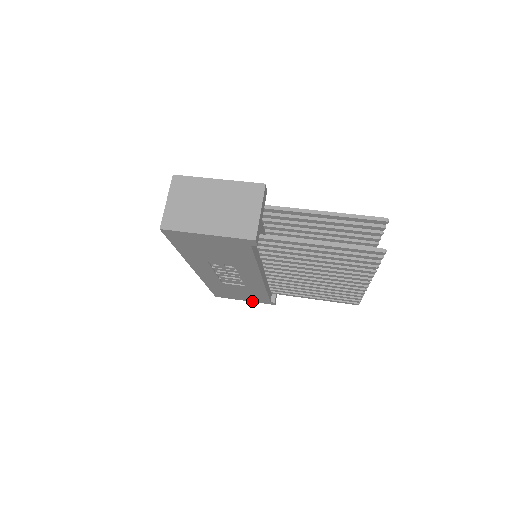
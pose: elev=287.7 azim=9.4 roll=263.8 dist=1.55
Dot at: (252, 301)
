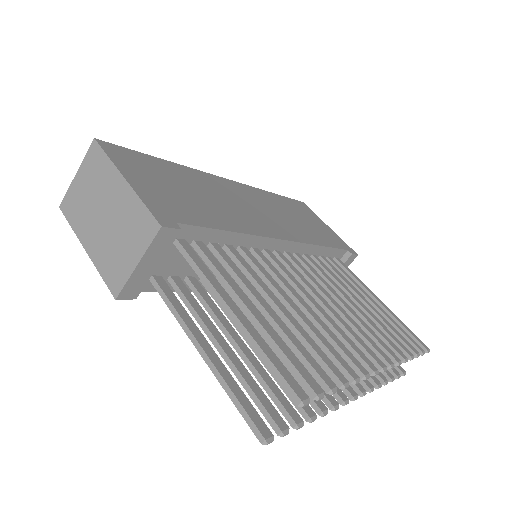
Dot at: occluded
